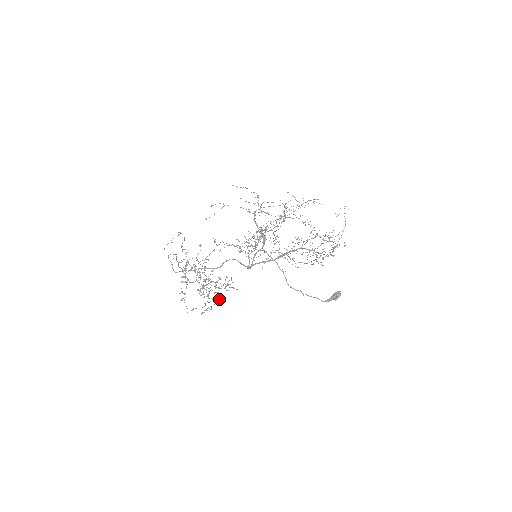
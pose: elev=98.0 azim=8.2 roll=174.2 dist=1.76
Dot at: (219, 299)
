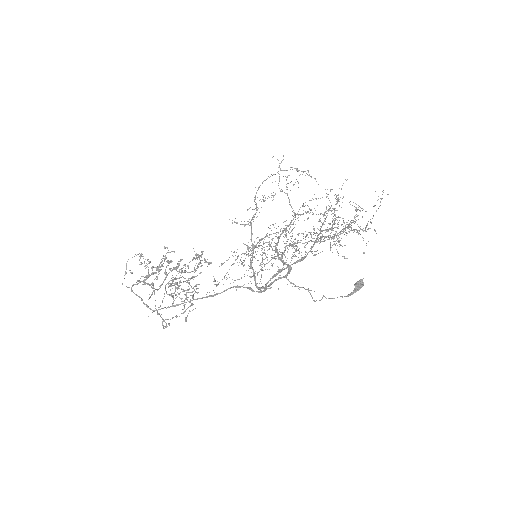
Dot at: occluded
